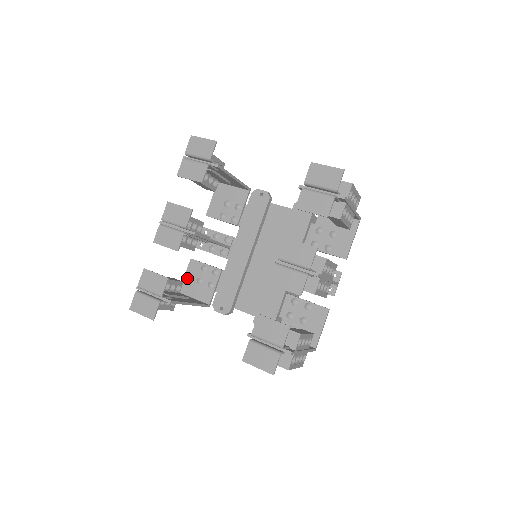
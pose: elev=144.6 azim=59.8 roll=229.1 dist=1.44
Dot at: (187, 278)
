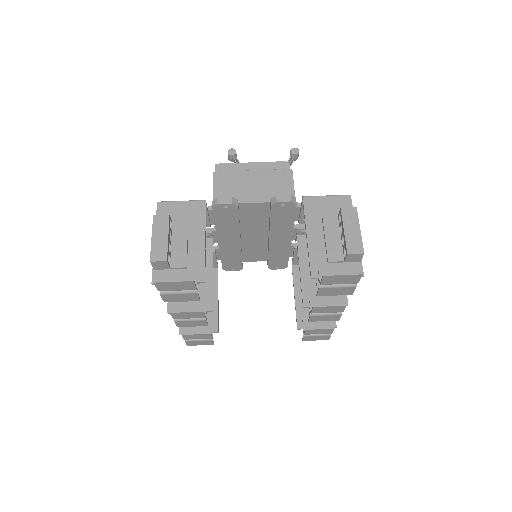
Dot at: occluded
